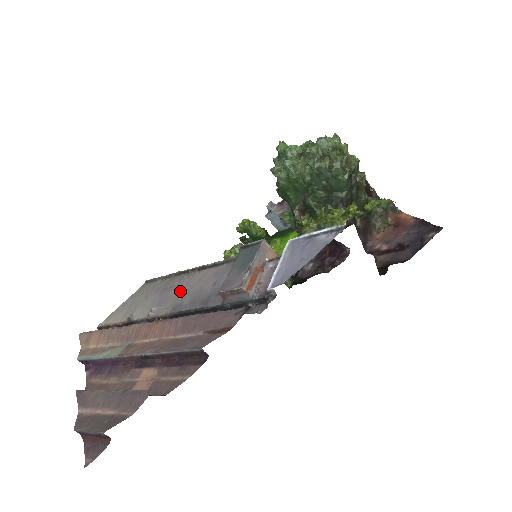
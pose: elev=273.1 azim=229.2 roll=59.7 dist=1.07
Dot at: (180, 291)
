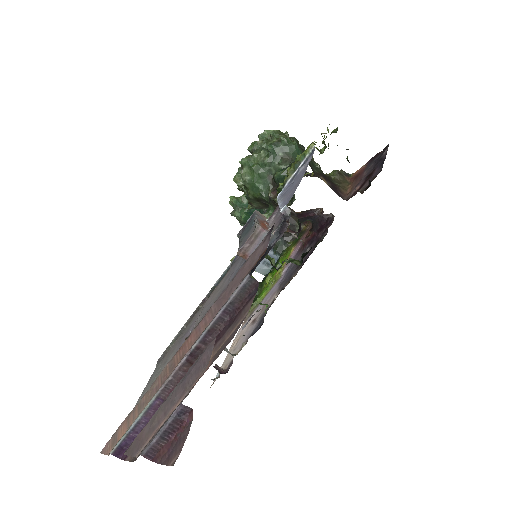
Dot at: (199, 318)
